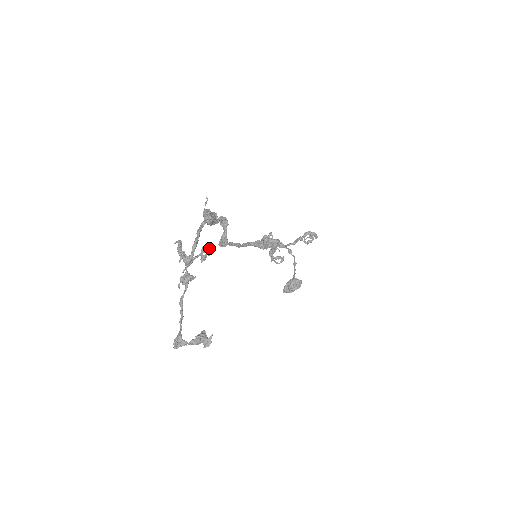
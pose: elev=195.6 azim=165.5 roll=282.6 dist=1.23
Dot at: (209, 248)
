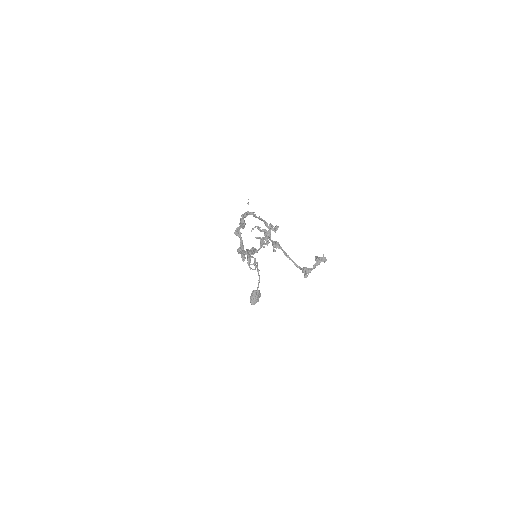
Dot at: (272, 225)
